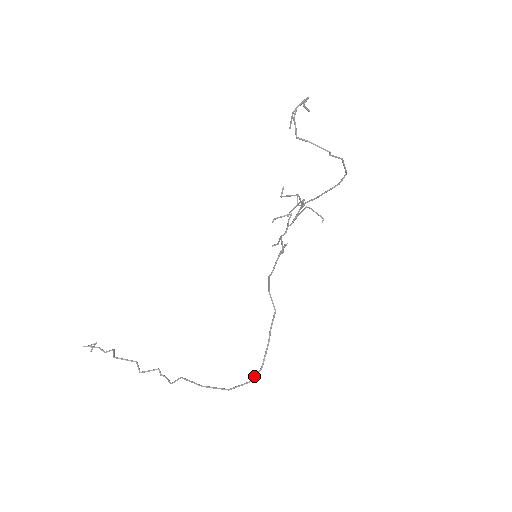
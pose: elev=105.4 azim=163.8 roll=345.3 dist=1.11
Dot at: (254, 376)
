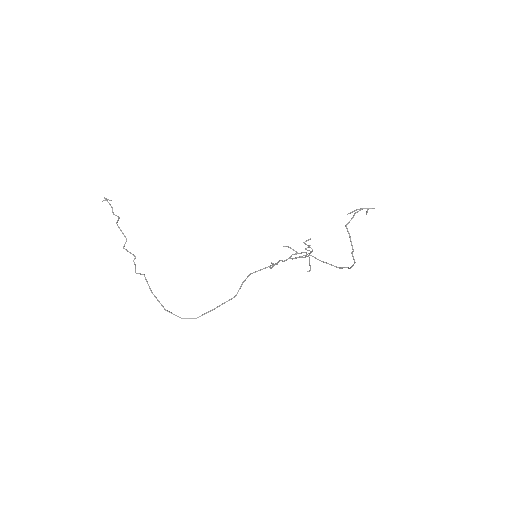
Dot at: (188, 318)
